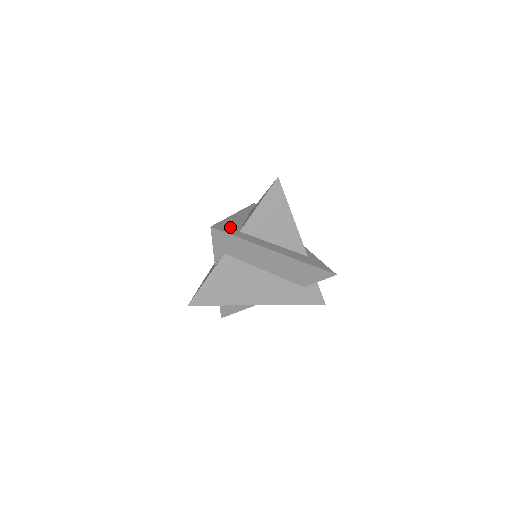
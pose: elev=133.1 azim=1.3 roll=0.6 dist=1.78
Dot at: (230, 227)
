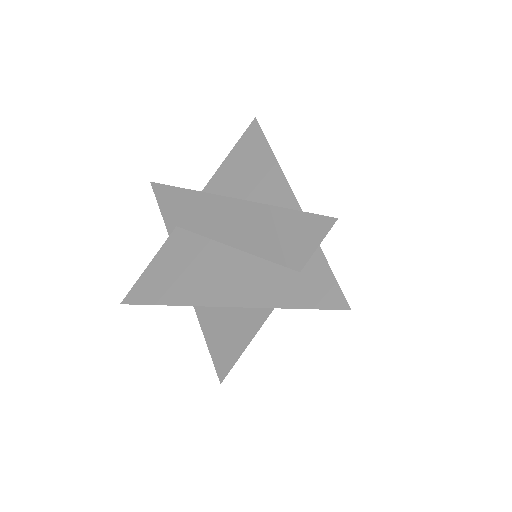
Dot at: occluded
